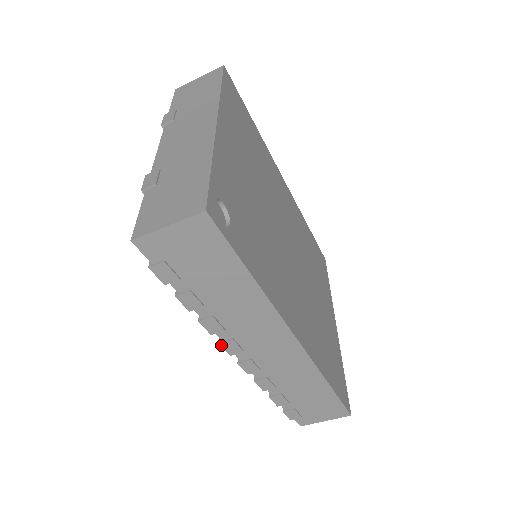
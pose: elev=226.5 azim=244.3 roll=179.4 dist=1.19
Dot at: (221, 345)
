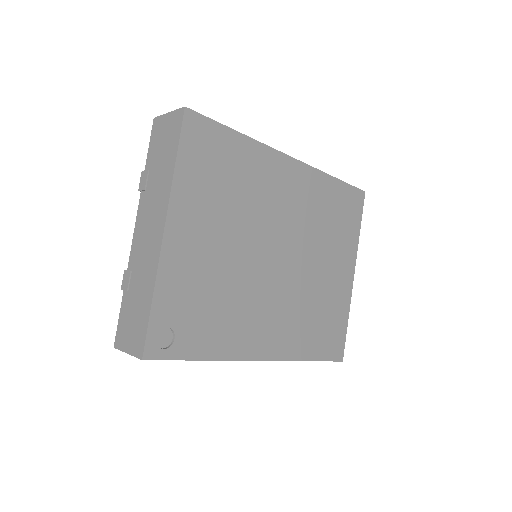
Dot at: occluded
